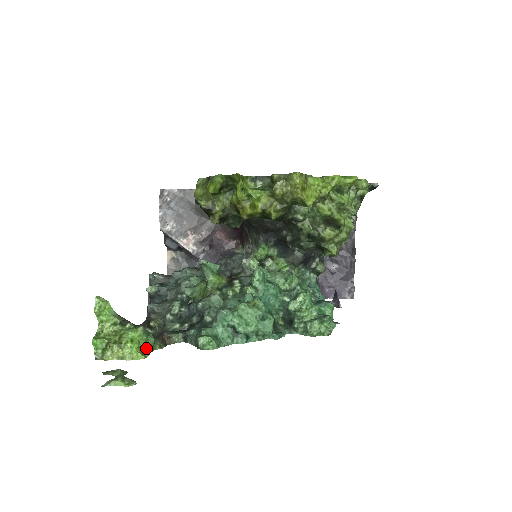
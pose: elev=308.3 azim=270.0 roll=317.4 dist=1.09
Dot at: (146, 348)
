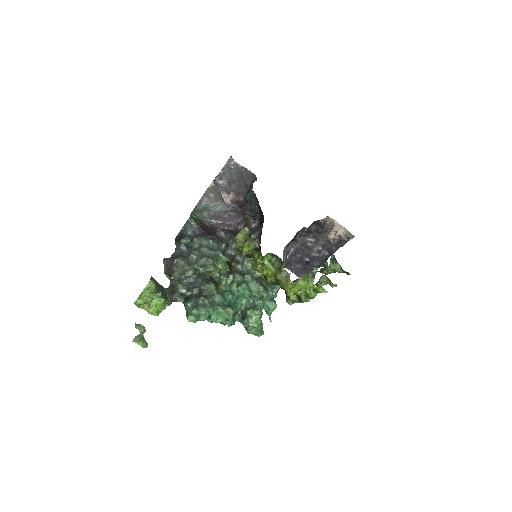
Dot at: (161, 310)
